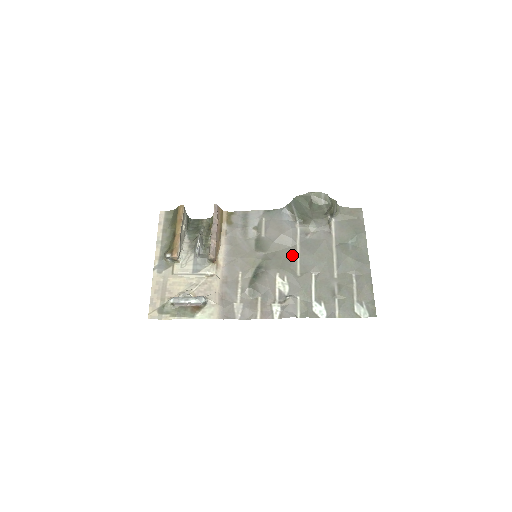
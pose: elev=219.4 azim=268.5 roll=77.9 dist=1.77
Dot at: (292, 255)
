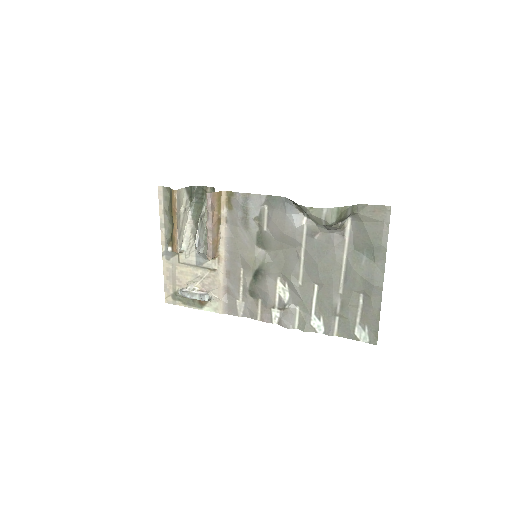
Dot at: (295, 259)
